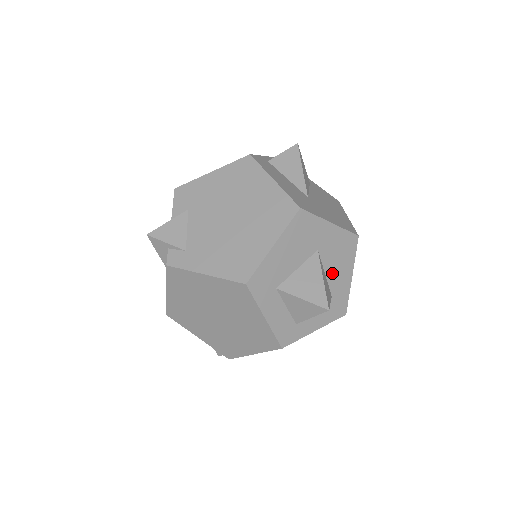
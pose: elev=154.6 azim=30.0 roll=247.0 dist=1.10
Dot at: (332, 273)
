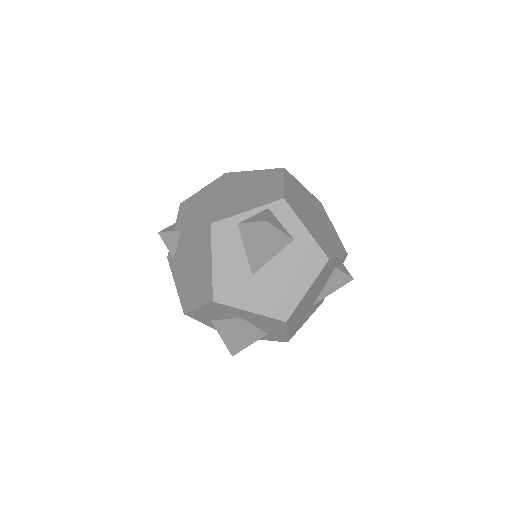
Dot at: (263, 327)
